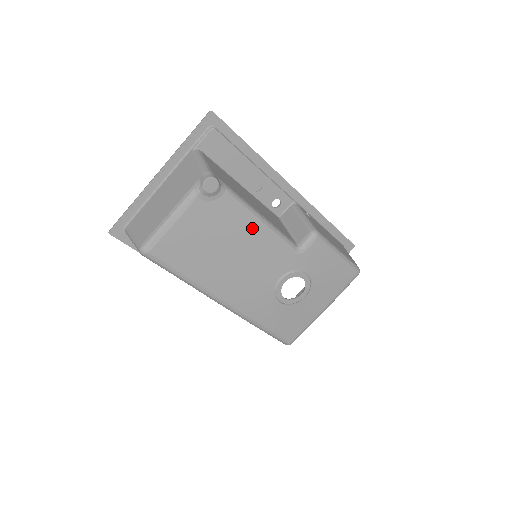
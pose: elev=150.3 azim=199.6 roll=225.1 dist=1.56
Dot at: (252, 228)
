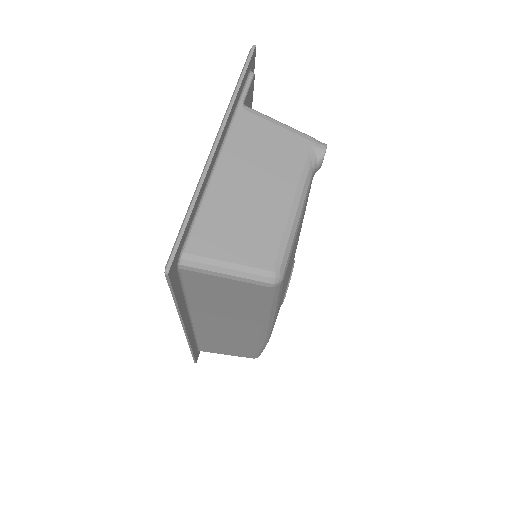
Dot at: (304, 214)
